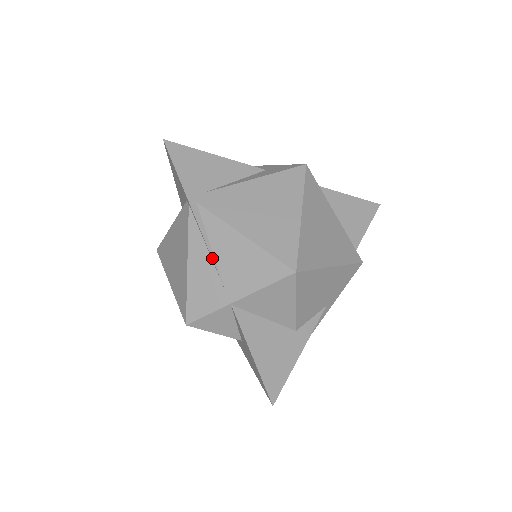
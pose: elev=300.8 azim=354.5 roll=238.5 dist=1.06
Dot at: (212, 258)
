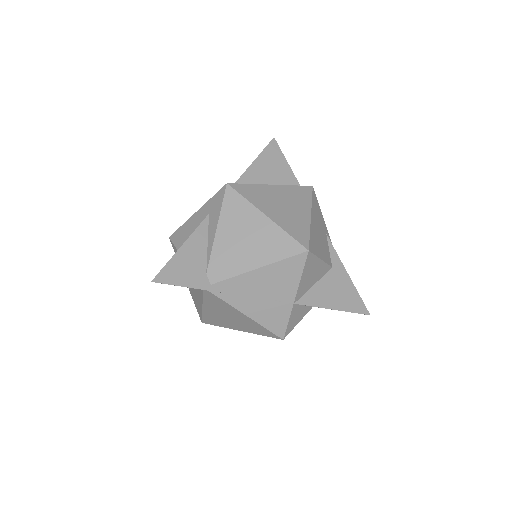
Dot at: (256, 298)
